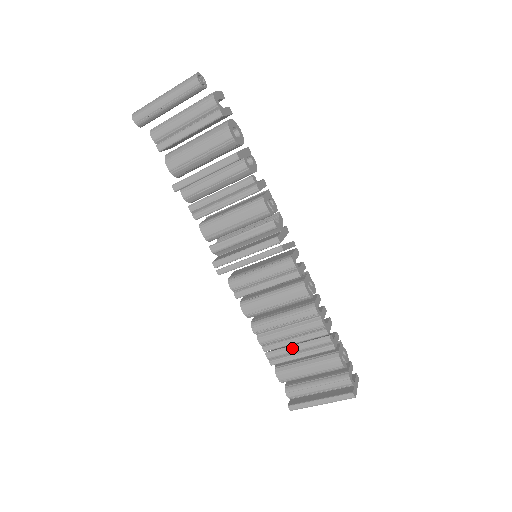
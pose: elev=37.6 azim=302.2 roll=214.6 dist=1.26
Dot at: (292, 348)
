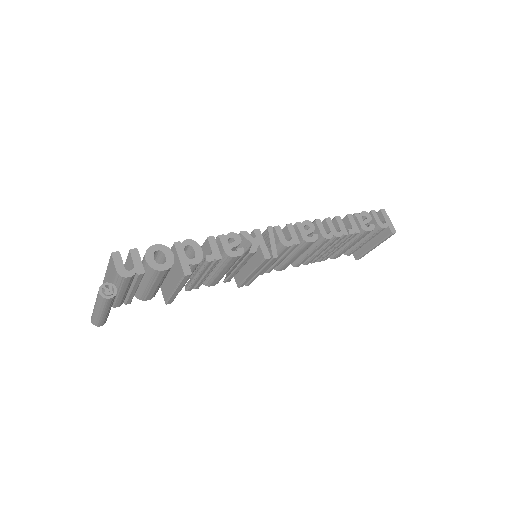
Dot at: (331, 251)
